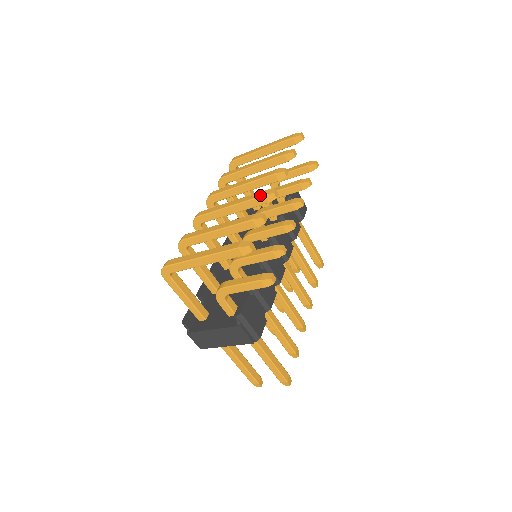
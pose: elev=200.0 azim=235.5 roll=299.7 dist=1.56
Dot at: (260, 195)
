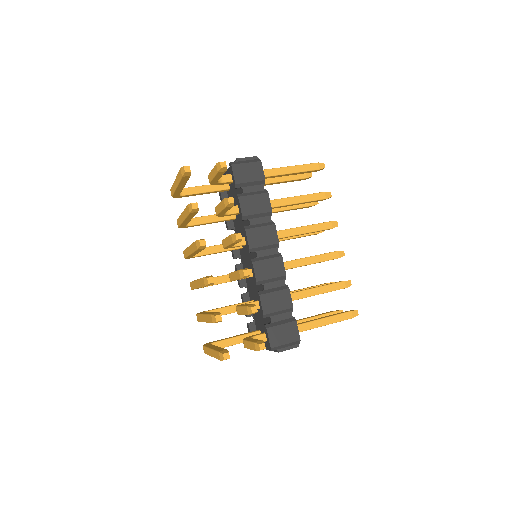
Dot at: (203, 285)
